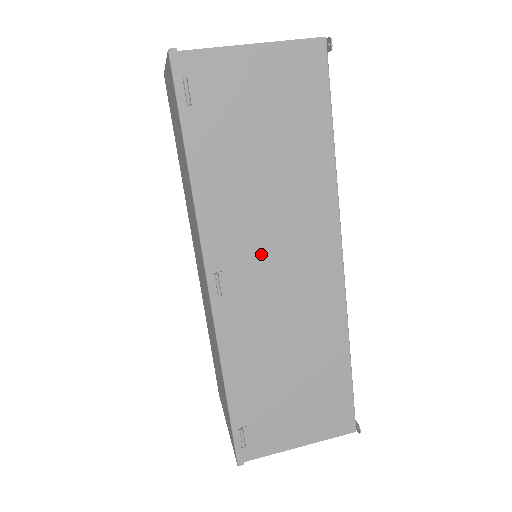
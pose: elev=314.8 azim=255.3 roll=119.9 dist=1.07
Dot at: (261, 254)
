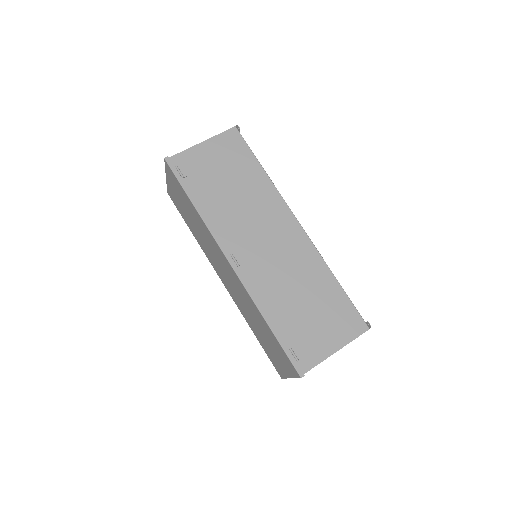
Dot at: (252, 236)
